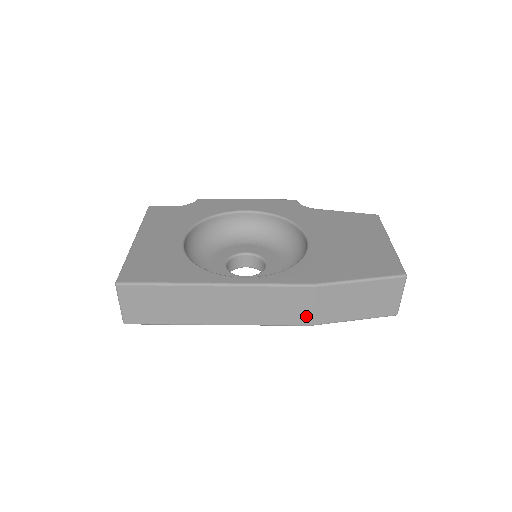
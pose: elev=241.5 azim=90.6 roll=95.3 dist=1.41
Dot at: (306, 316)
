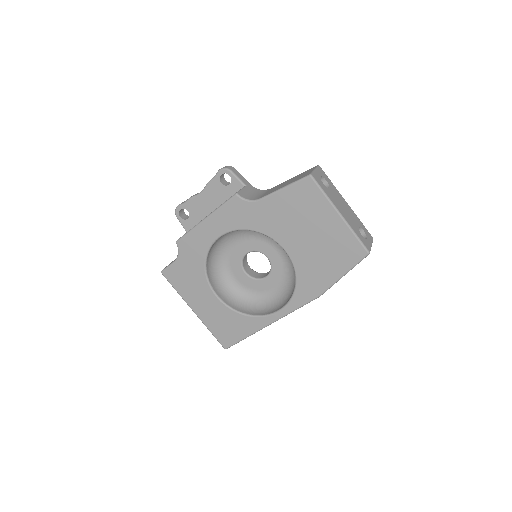
Dot at: occluded
